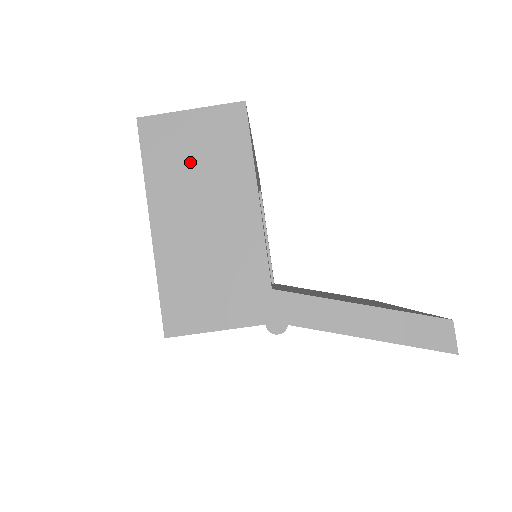
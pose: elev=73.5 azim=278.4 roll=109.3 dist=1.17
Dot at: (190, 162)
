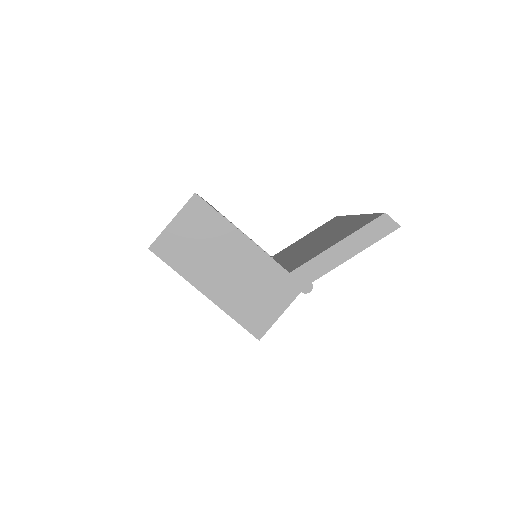
Dot at: (195, 247)
